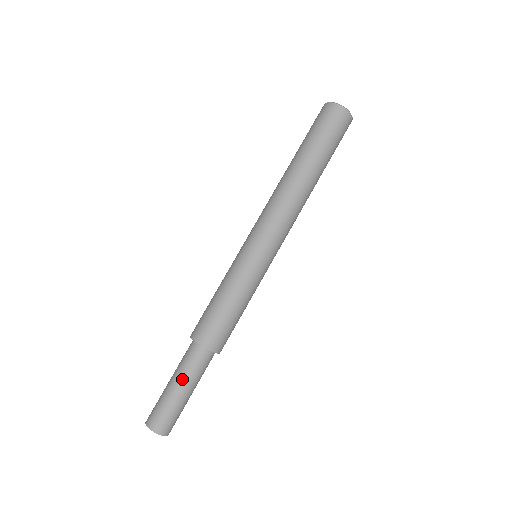
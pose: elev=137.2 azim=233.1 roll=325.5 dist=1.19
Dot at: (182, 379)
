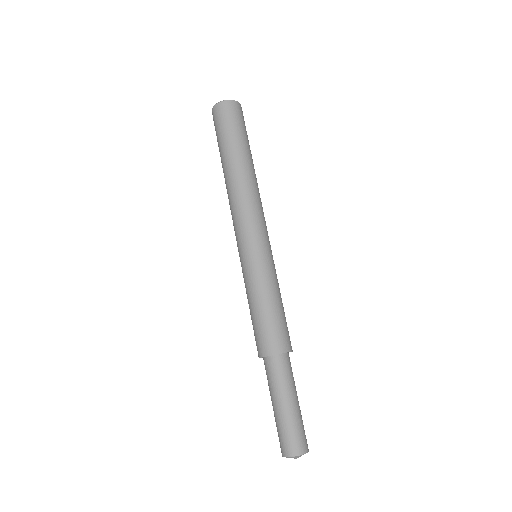
Dot at: (287, 393)
